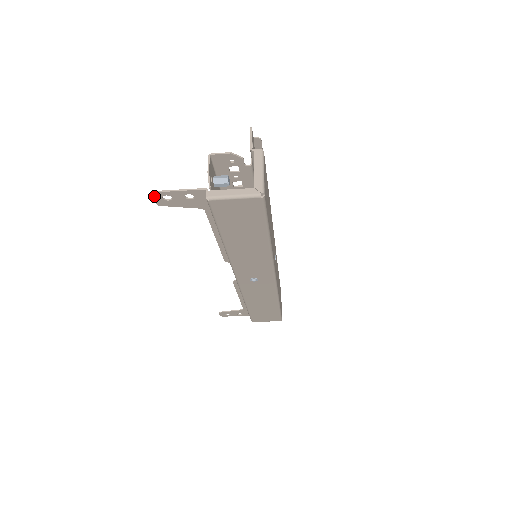
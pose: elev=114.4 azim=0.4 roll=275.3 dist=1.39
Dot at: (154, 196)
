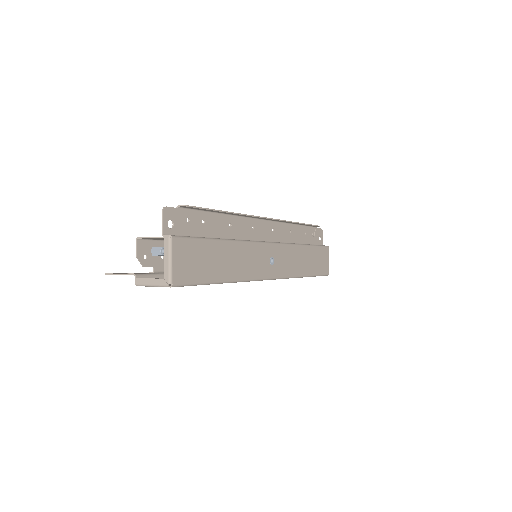
Dot at: occluded
